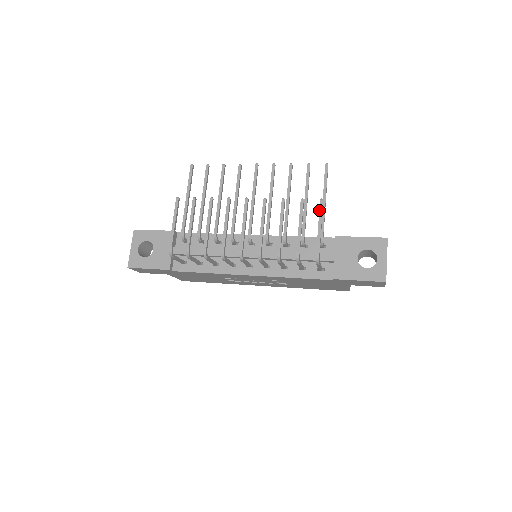
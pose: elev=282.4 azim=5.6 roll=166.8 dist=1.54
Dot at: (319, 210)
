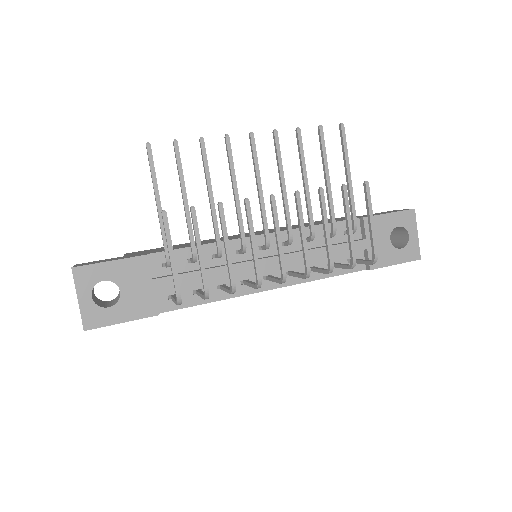
Dot at: (367, 197)
